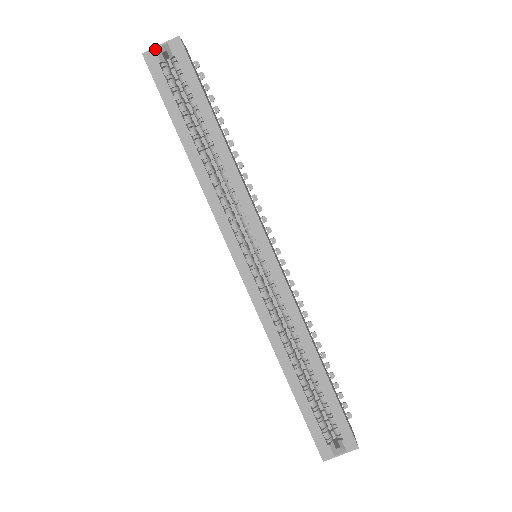
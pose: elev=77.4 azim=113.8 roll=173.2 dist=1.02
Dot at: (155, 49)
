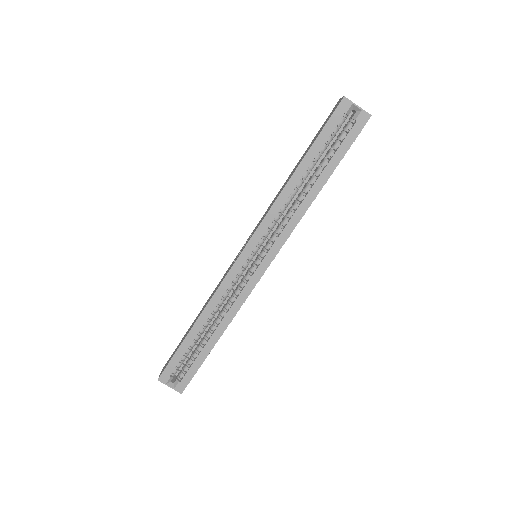
Dot at: (353, 104)
